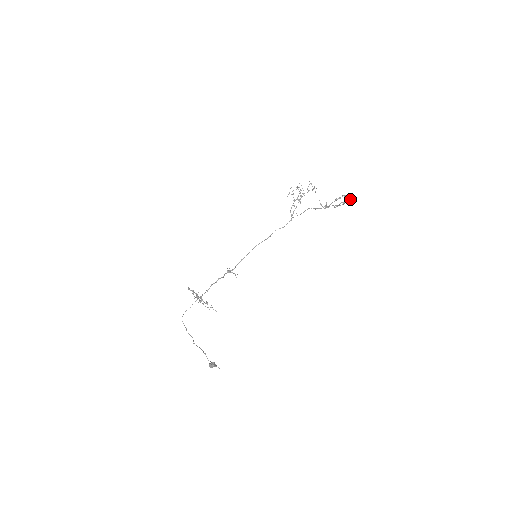
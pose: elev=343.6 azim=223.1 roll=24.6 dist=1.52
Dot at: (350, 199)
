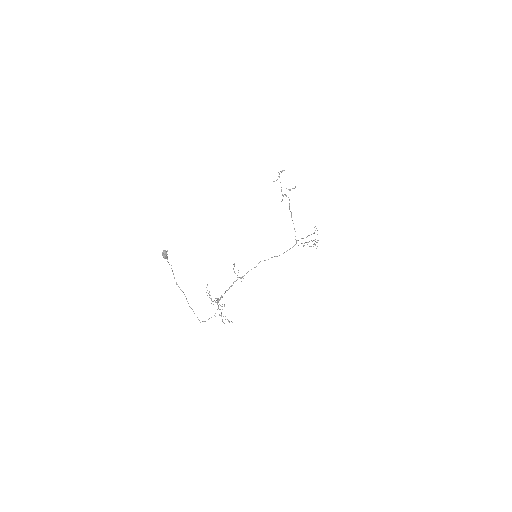
Dot at: occluded
